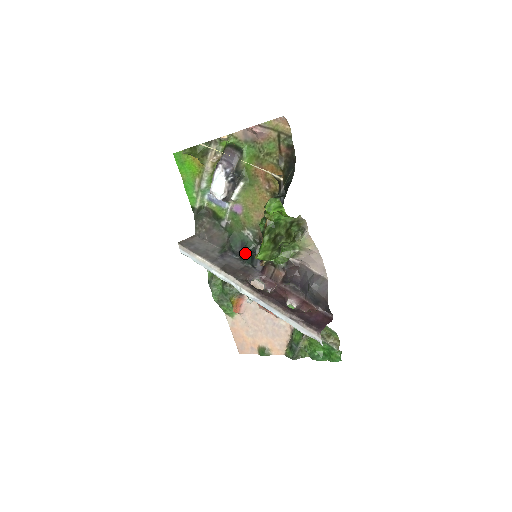
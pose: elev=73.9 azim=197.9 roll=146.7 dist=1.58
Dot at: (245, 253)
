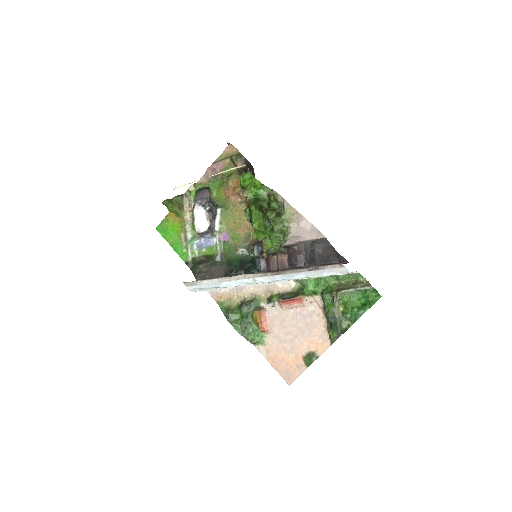
Dot at: (246, 266)
